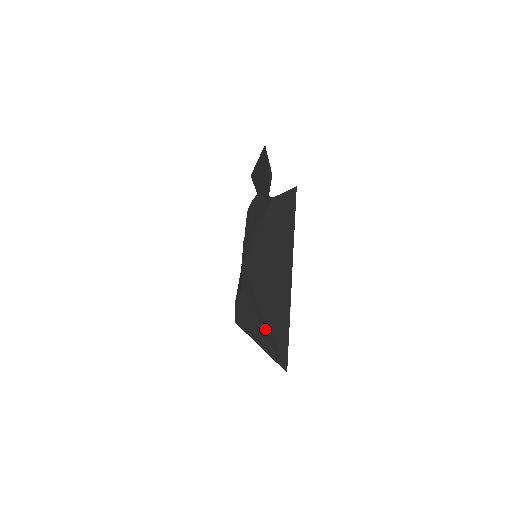
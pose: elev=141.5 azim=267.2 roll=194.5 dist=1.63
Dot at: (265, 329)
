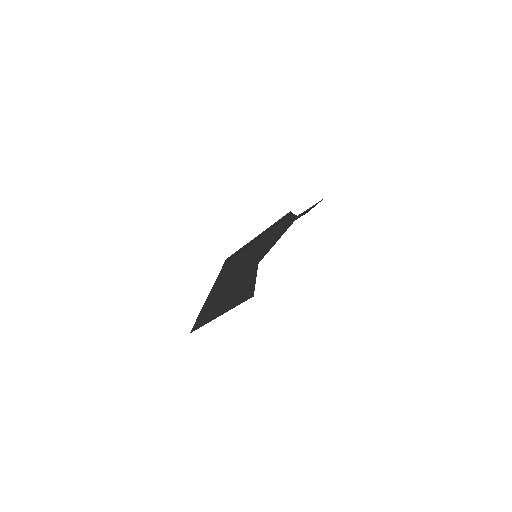
Dot at: occluded
